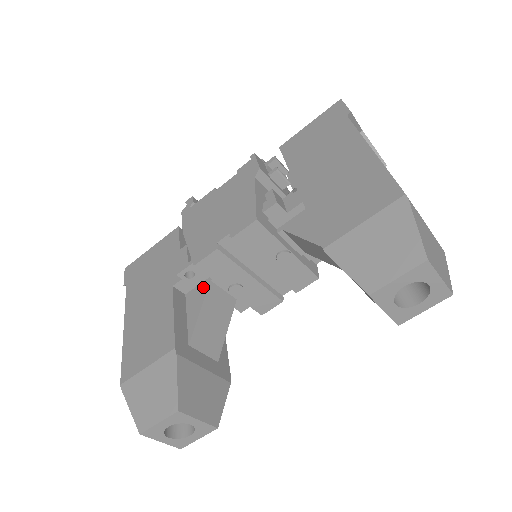
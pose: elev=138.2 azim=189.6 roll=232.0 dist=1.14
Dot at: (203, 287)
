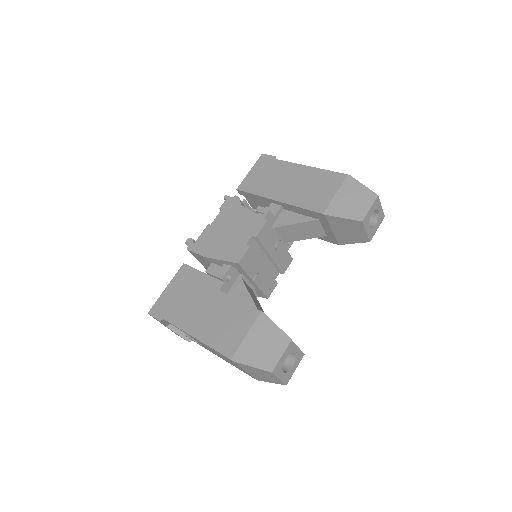
Dot at: (238, 284)
